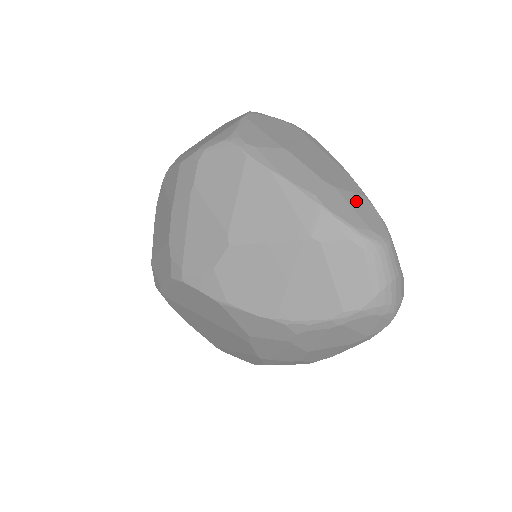
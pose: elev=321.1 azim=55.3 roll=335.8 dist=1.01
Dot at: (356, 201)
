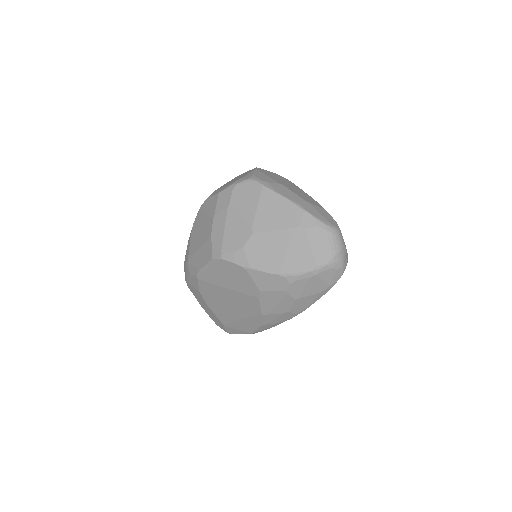
Dot at: (321, 210)
